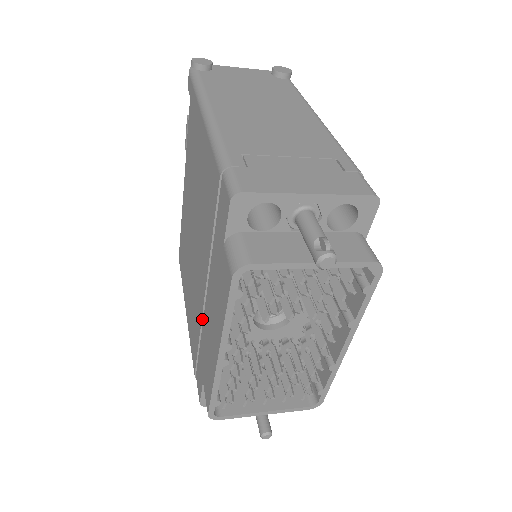
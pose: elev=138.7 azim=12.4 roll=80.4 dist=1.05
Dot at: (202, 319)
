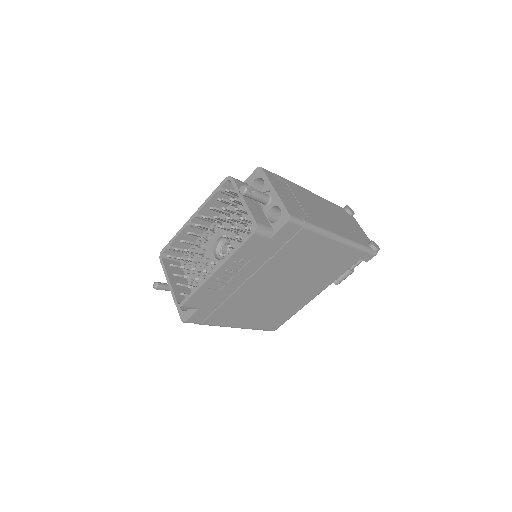
Dot at: occluded
